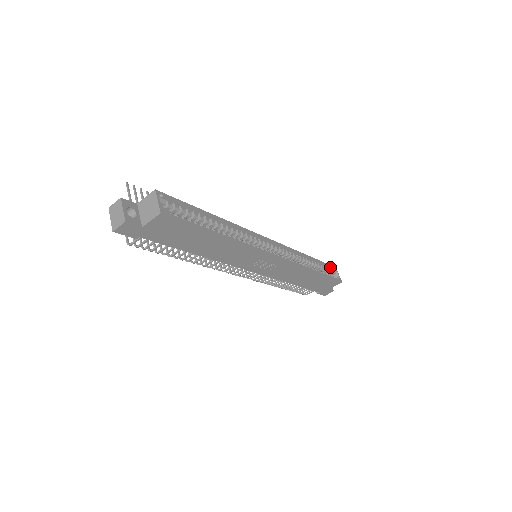
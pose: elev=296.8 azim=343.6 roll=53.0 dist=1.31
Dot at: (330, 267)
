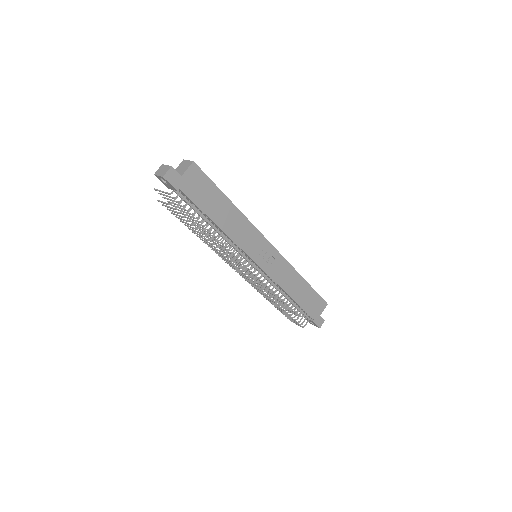
Dot at: occluded
